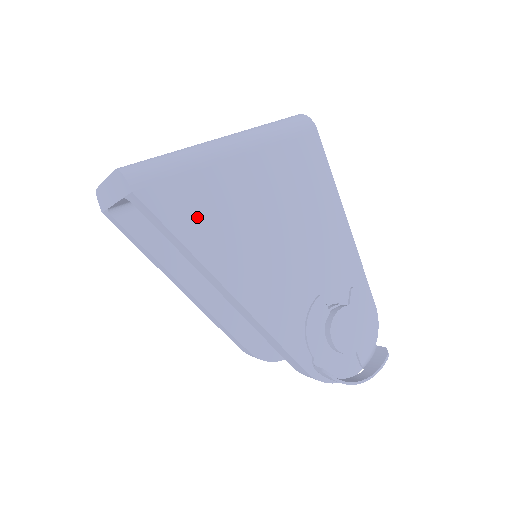
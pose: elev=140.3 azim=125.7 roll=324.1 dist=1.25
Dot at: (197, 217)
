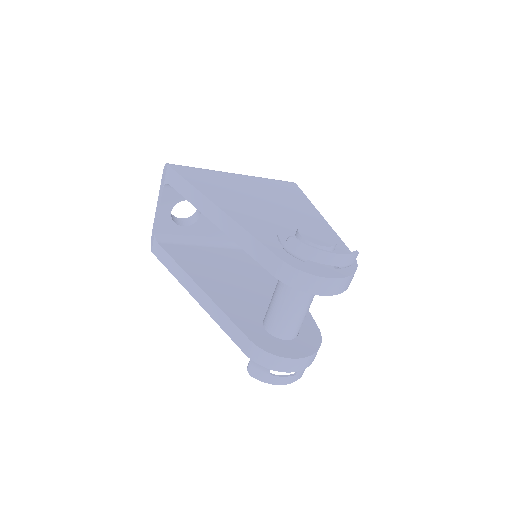
Dot at: (204, 181)
